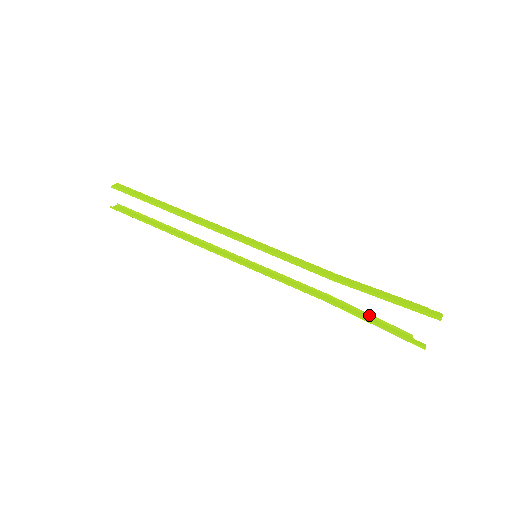
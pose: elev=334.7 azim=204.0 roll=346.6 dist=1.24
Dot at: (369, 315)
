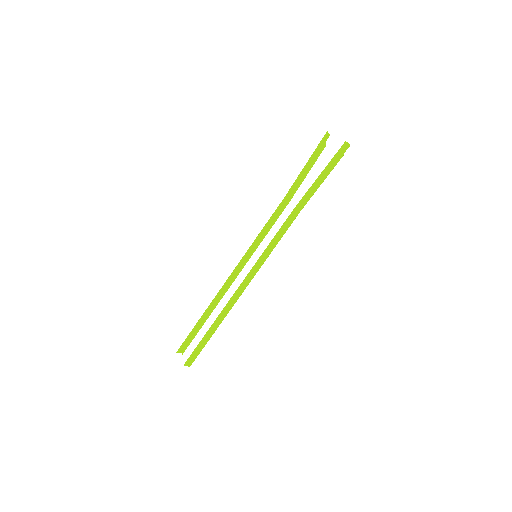
Dot at: occluded
